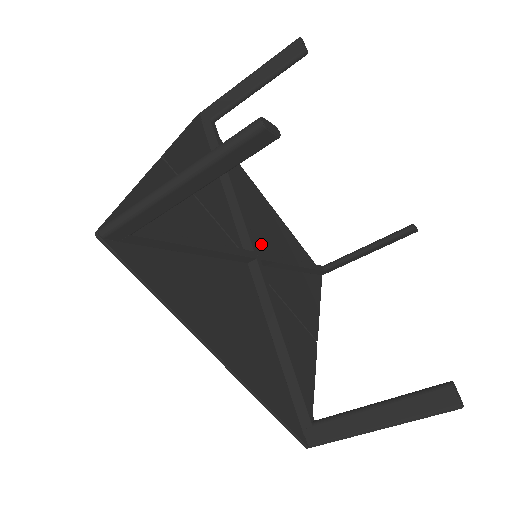
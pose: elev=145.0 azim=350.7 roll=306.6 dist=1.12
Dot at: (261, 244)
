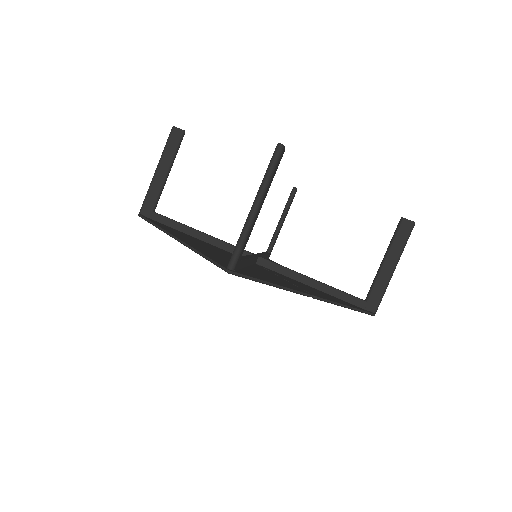
Dot at: occluded
